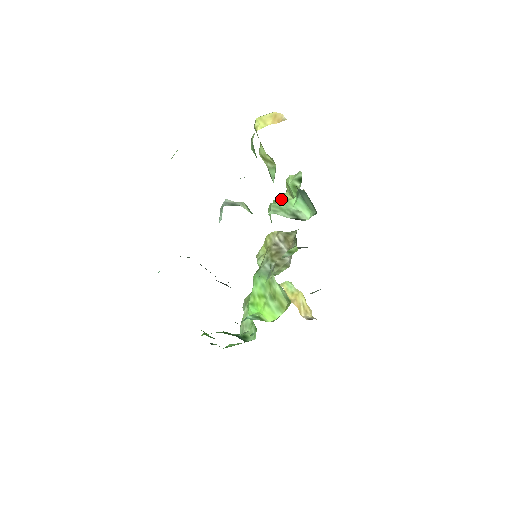
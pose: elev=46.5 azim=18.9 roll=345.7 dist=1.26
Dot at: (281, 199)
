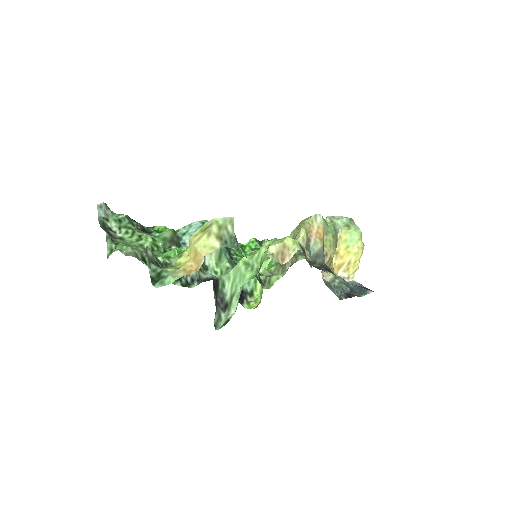
Dot at: occluded
